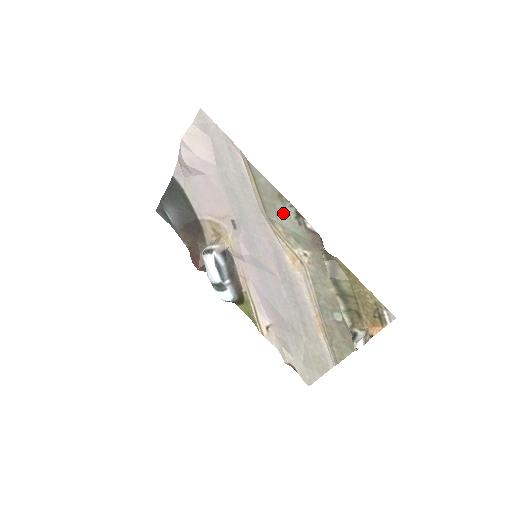
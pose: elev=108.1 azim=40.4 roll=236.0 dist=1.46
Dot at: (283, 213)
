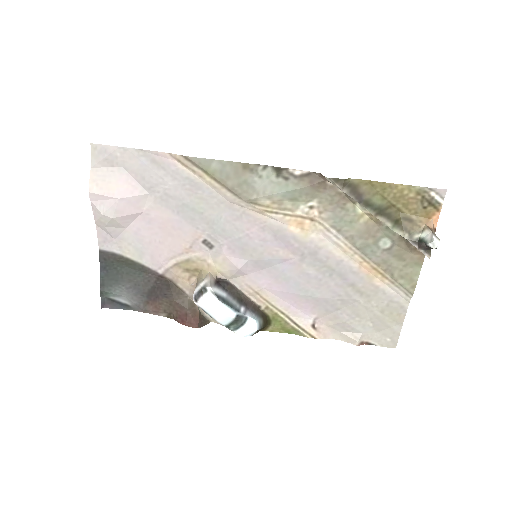
Dot at: (260, 183)
